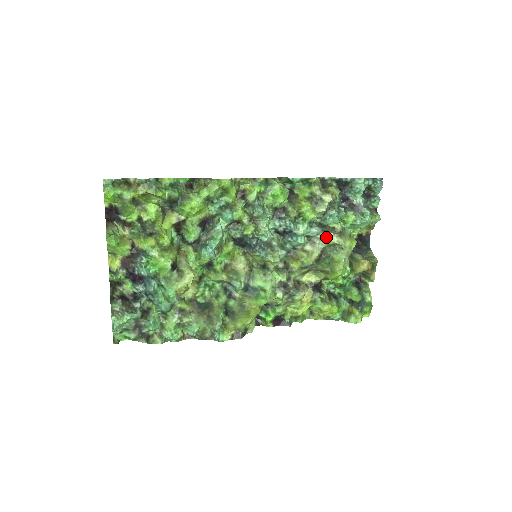
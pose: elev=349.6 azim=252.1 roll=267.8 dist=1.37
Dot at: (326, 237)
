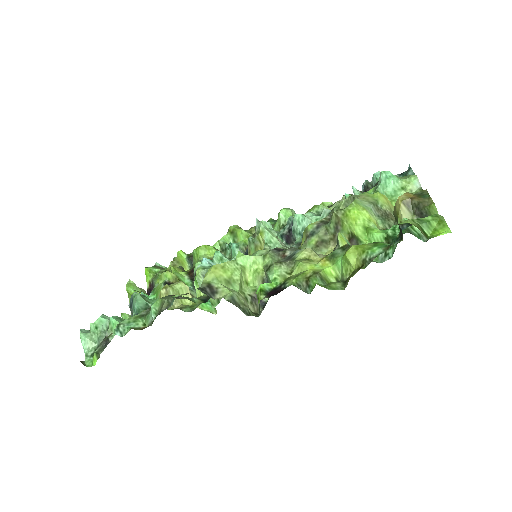
Dot at: (335, 207)
